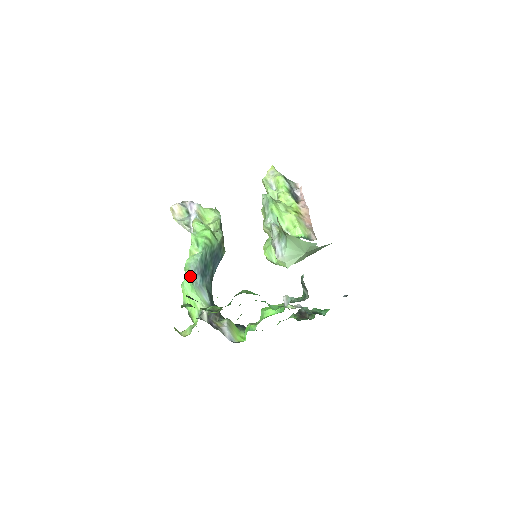
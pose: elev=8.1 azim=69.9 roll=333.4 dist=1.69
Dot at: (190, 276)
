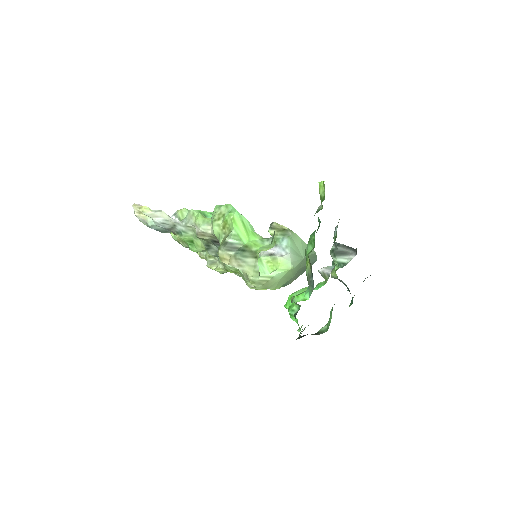
Dot at: occluded
